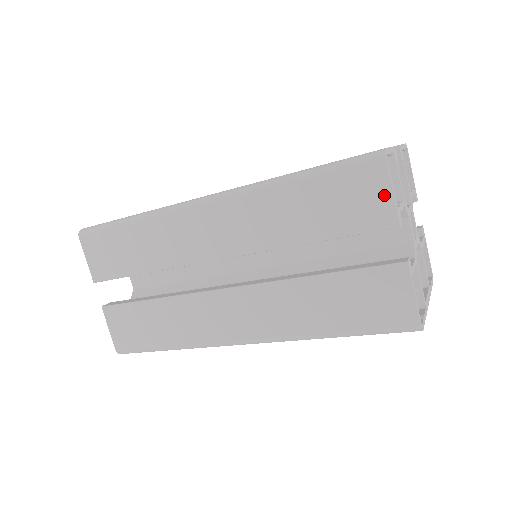
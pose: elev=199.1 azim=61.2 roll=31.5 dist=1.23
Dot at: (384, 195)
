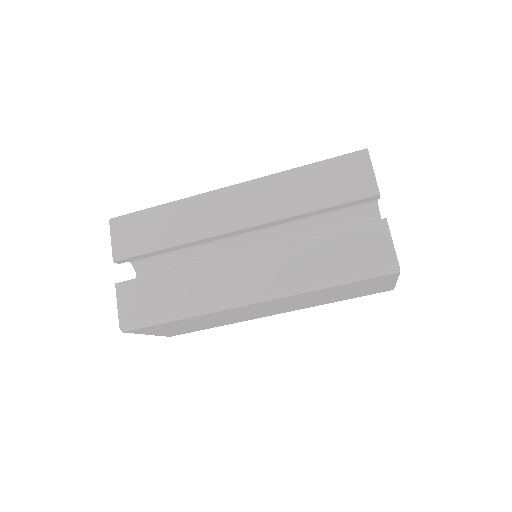
Dot at: (368, 174)
